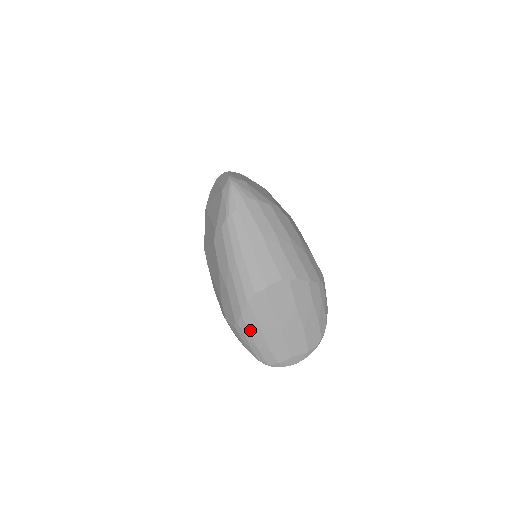
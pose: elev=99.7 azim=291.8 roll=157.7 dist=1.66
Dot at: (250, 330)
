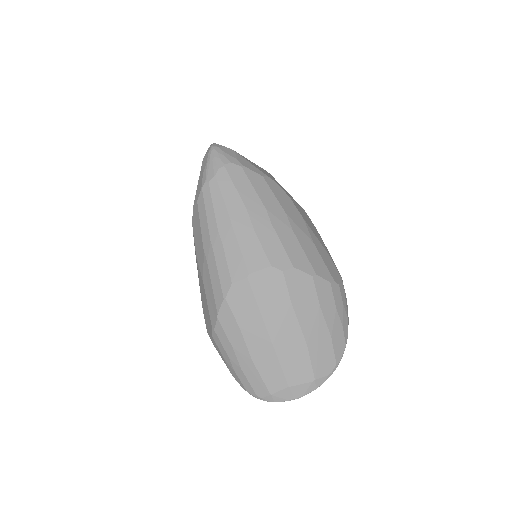
Dot at: (230, 340)
